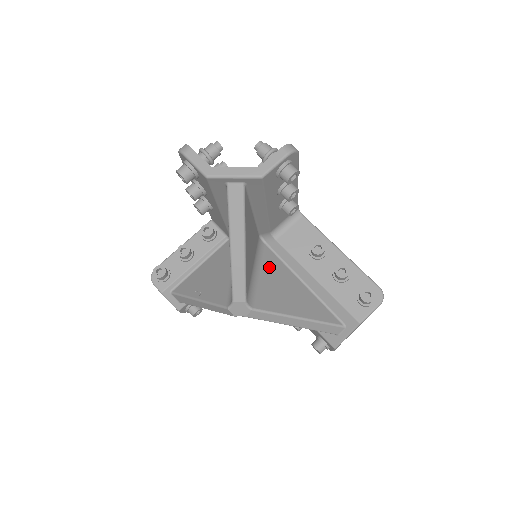
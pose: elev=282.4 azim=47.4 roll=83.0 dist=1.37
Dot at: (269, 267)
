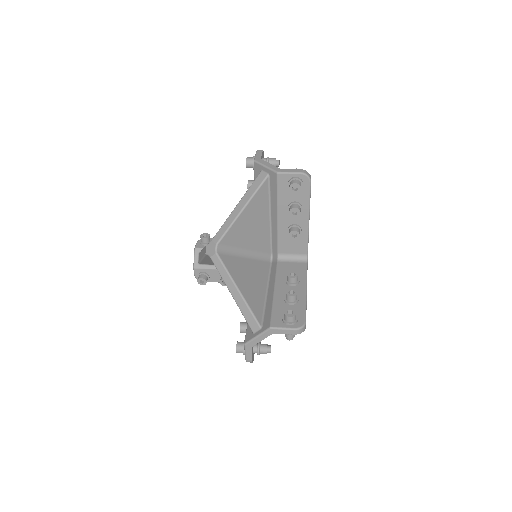
Dot at: (256, 265)
